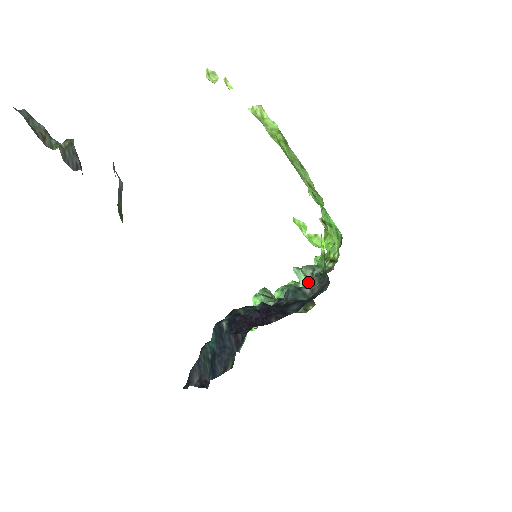
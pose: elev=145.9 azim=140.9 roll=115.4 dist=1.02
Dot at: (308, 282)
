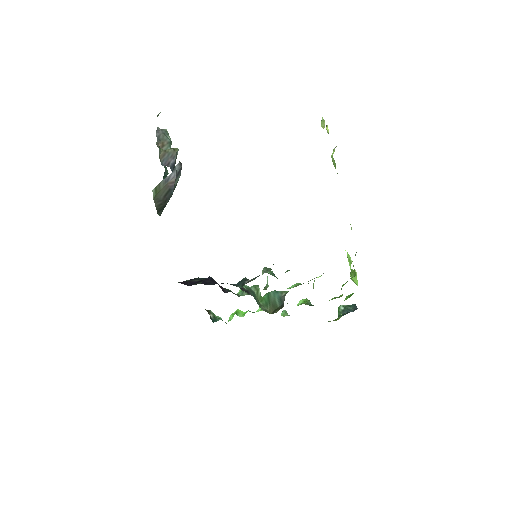
Dot at: occluded
